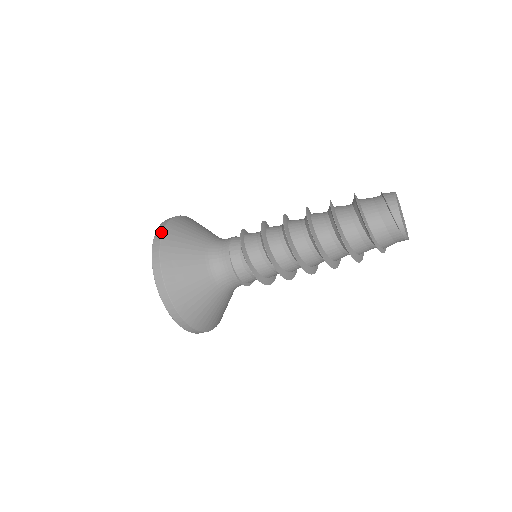
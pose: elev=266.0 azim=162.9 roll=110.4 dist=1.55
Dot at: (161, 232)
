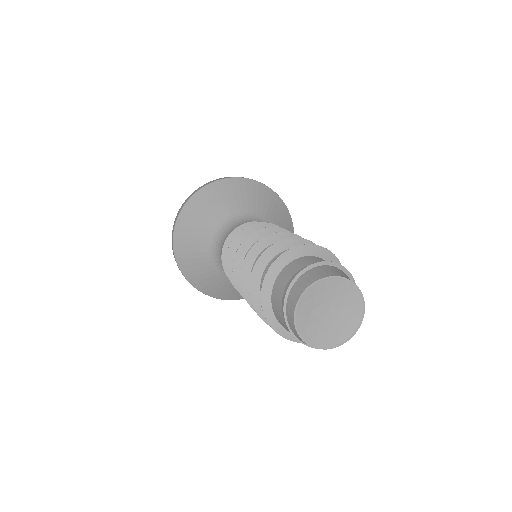
Dot at: (172, 234)
